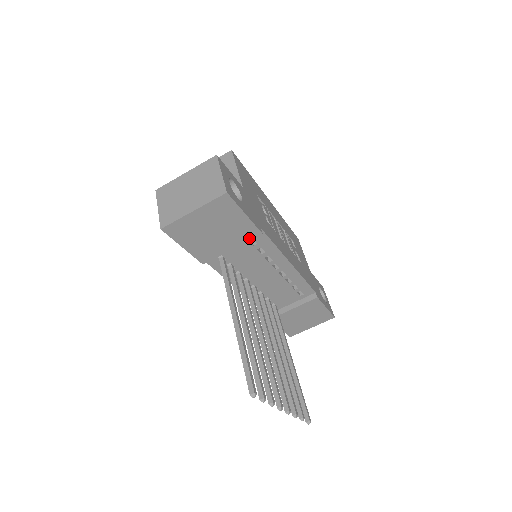
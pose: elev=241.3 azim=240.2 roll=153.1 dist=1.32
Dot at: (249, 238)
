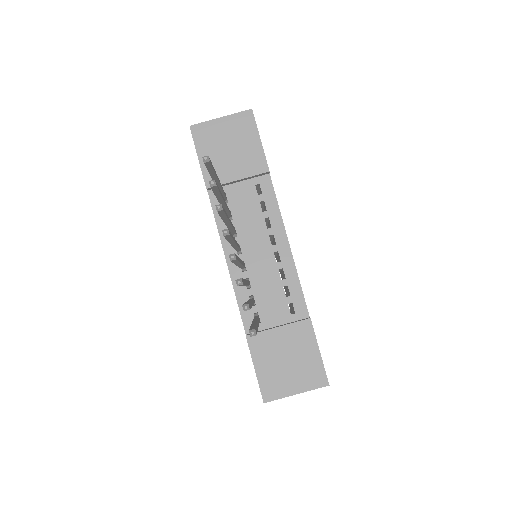
Dot at: (256, 172)
